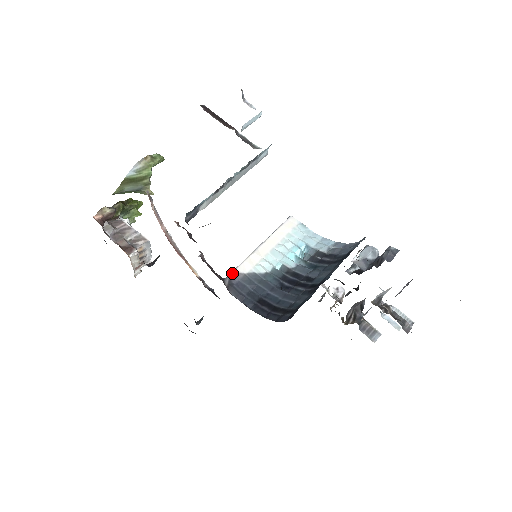
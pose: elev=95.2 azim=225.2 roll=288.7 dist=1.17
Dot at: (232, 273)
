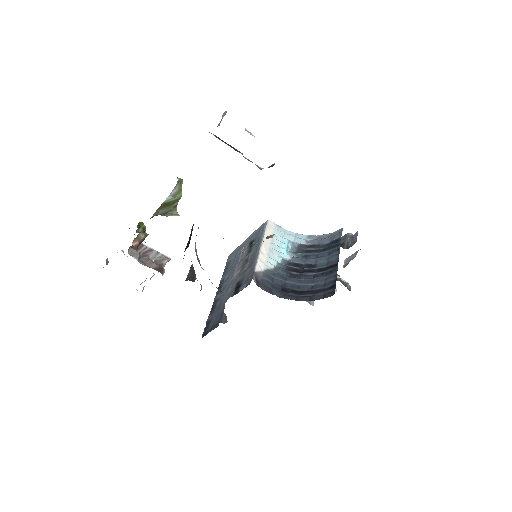
Dot at: (255, 273)
